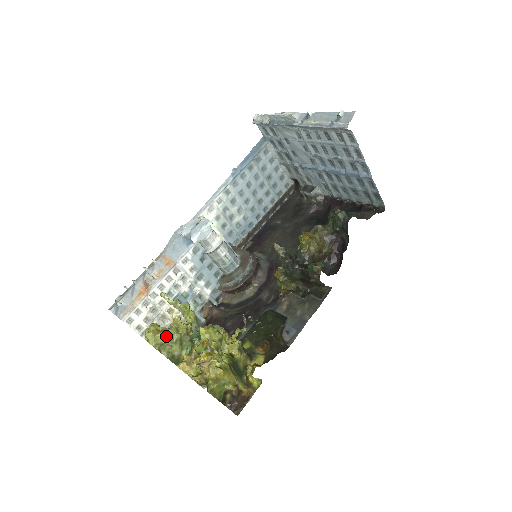
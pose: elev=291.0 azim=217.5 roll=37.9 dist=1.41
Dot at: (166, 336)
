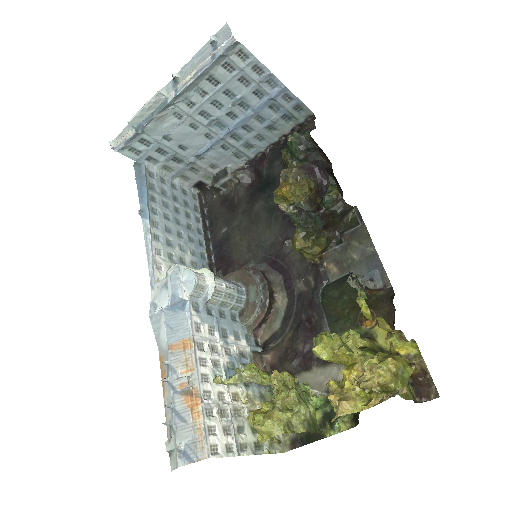
Dot at: (283, 406)
